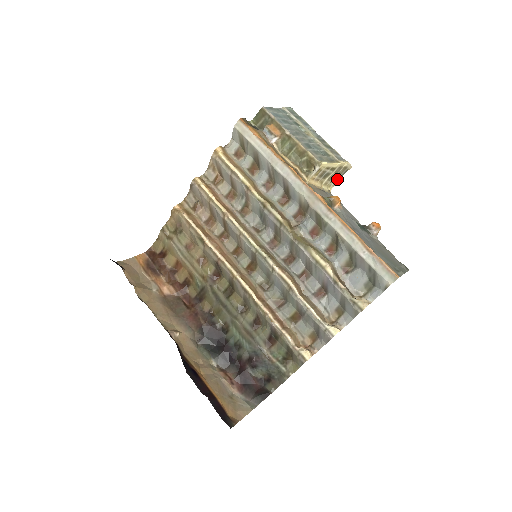
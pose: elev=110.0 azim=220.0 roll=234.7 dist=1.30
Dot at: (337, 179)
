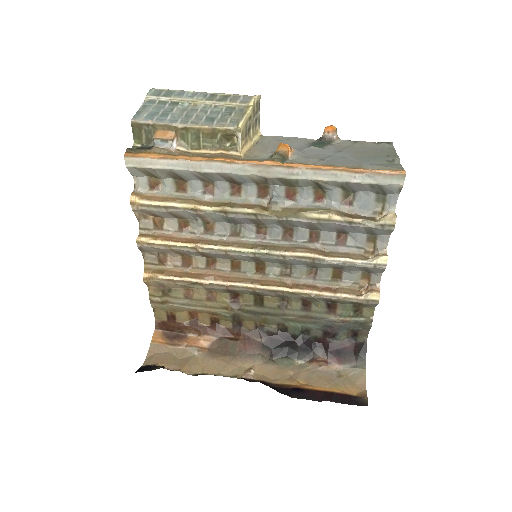
Dot at: (257, 119)
